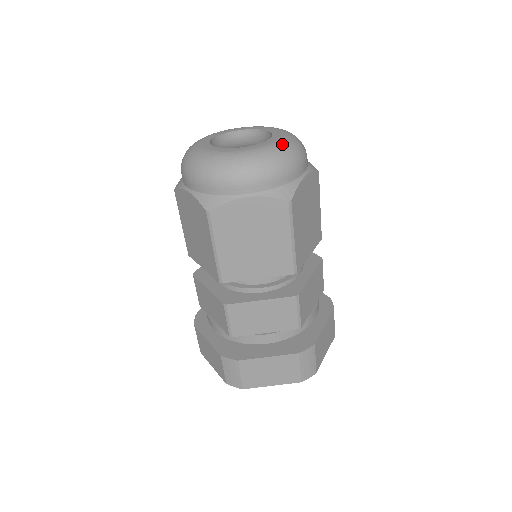
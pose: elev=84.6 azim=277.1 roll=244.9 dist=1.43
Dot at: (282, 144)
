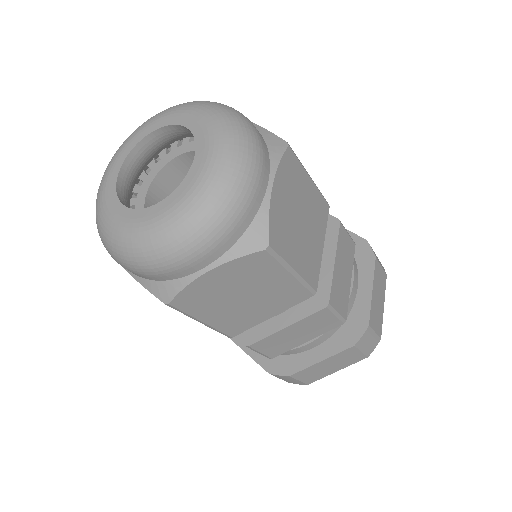
Dot at: (216, 167)
